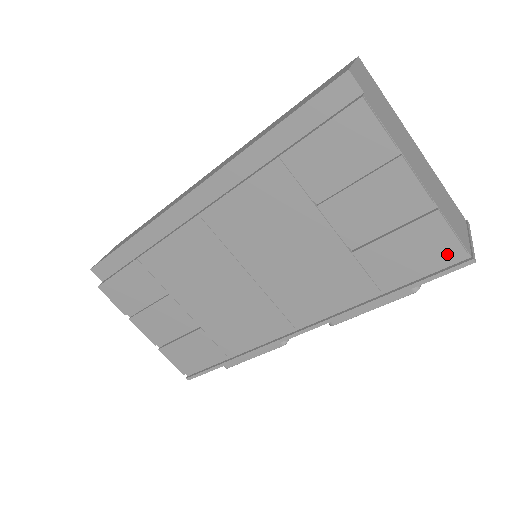
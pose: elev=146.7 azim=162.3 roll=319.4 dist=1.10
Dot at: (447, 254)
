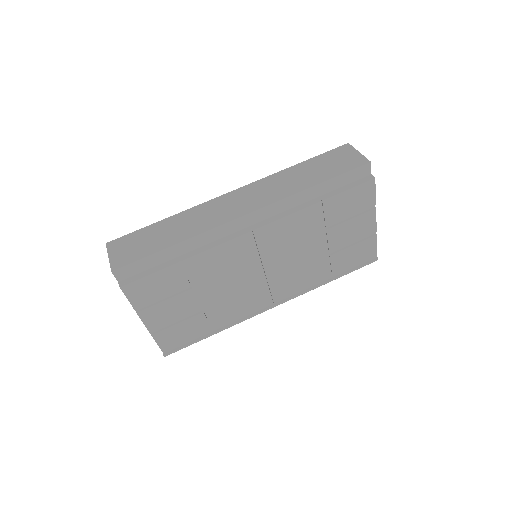
Dot at: (370, 256)
